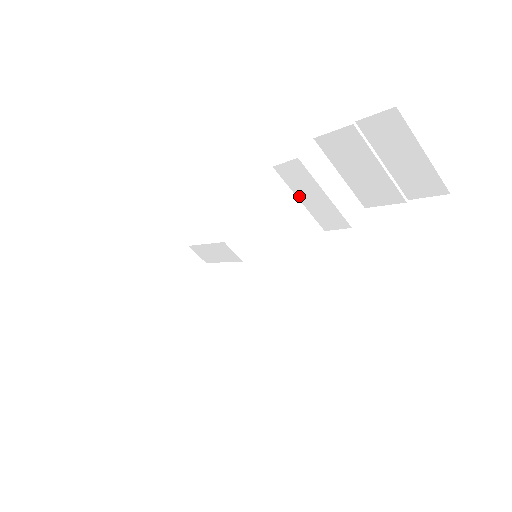
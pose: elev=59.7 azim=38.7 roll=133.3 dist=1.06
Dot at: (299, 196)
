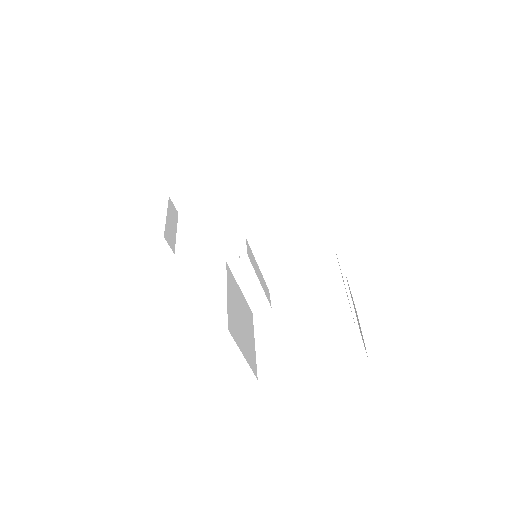
Dot at: occluded
